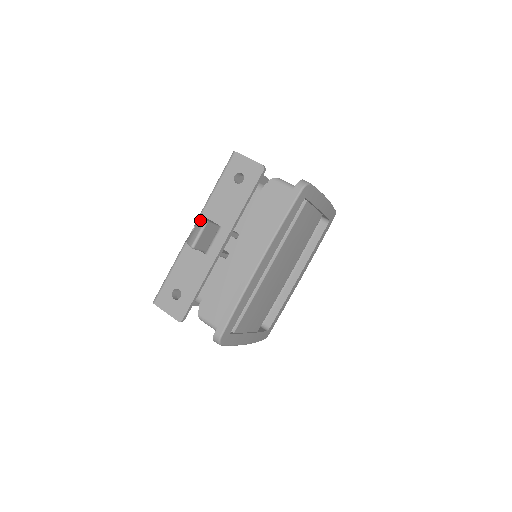
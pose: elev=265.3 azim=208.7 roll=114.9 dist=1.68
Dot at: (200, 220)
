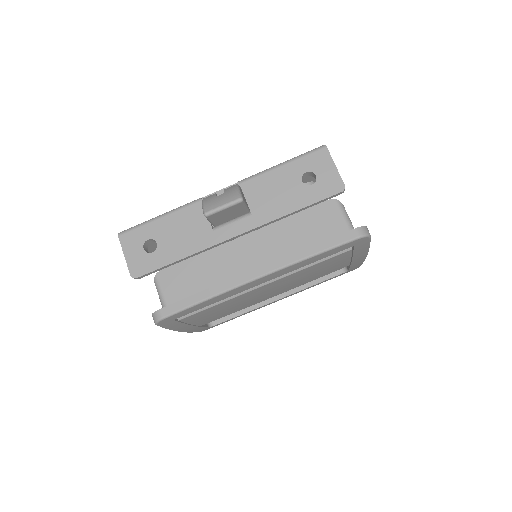
Dot at: (236, 191)
